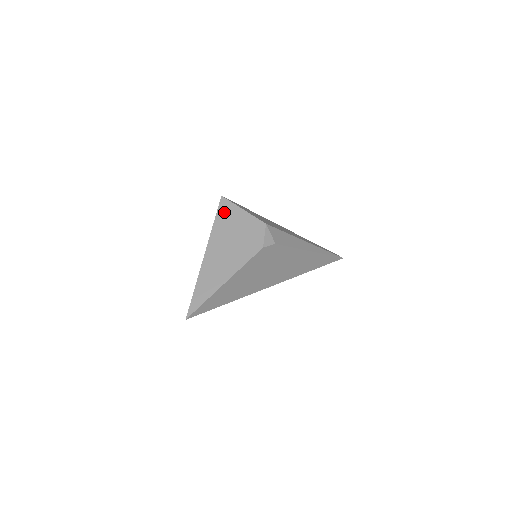
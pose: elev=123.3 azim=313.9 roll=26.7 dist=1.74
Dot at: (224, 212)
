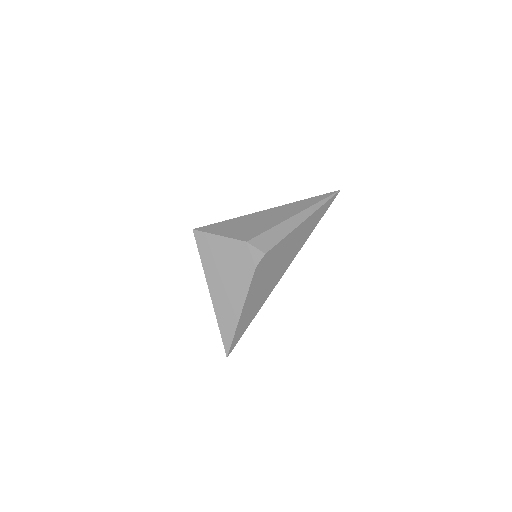
Dot at: (204, 245)
